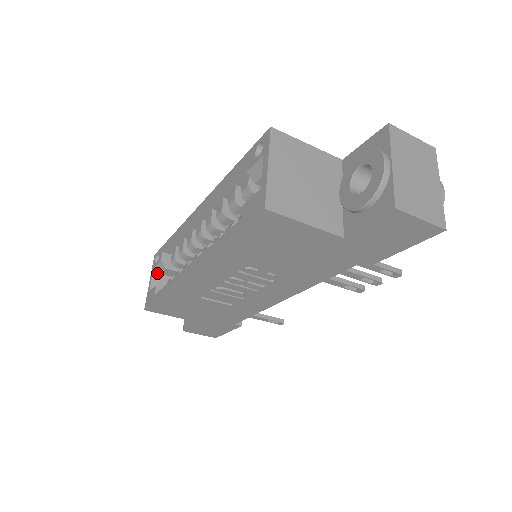
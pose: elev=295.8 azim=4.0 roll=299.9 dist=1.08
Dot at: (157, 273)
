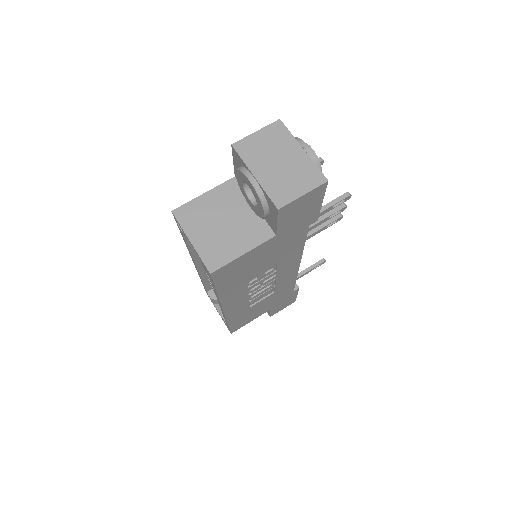
Dot at: (217, 305)
